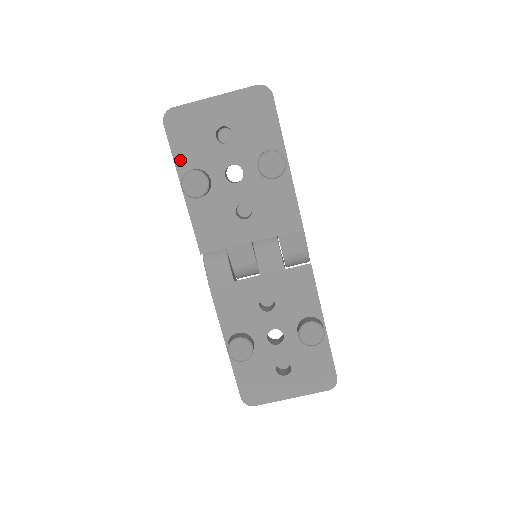
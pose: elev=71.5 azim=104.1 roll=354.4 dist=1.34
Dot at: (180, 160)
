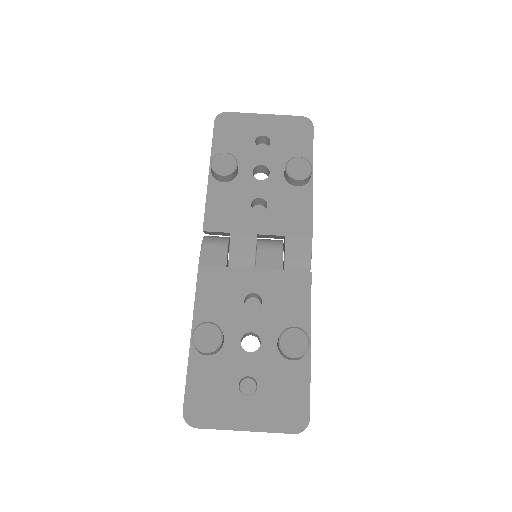
Dot at: (217, 149)
